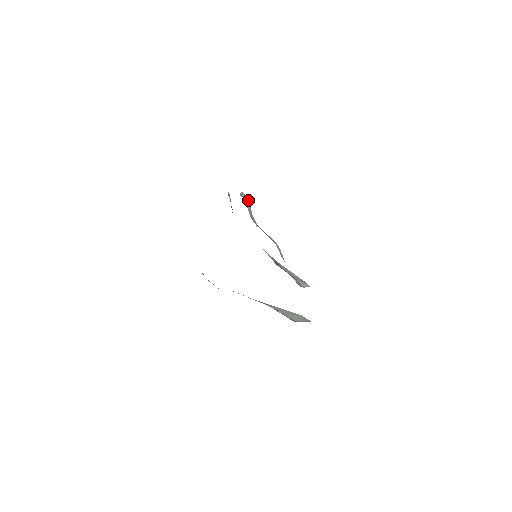
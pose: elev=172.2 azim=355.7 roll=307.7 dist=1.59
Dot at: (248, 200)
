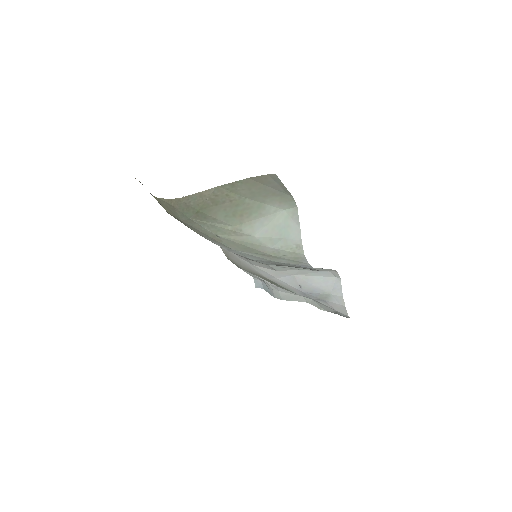
Dot at: (262, 283)
